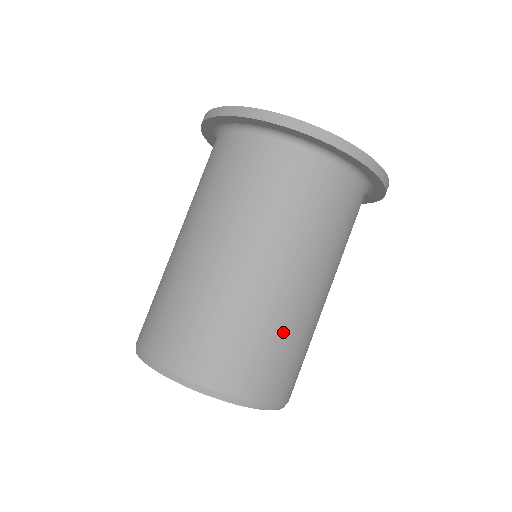
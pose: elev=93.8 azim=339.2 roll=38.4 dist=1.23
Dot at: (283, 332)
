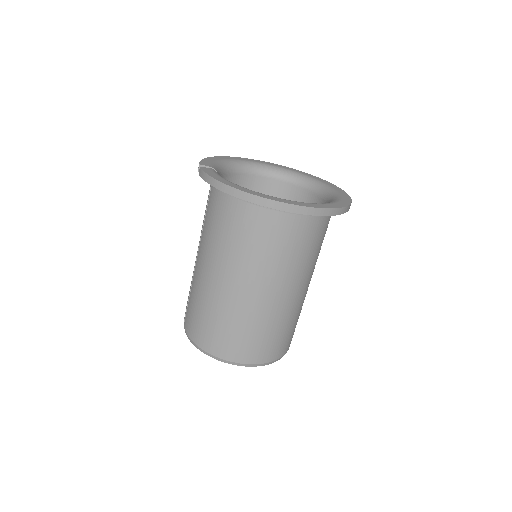
Dot at: occluded
